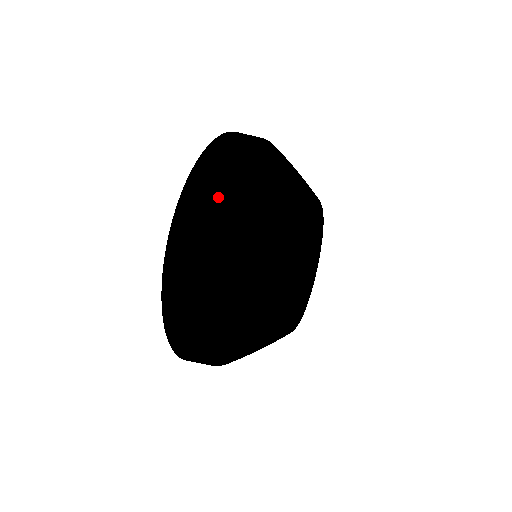
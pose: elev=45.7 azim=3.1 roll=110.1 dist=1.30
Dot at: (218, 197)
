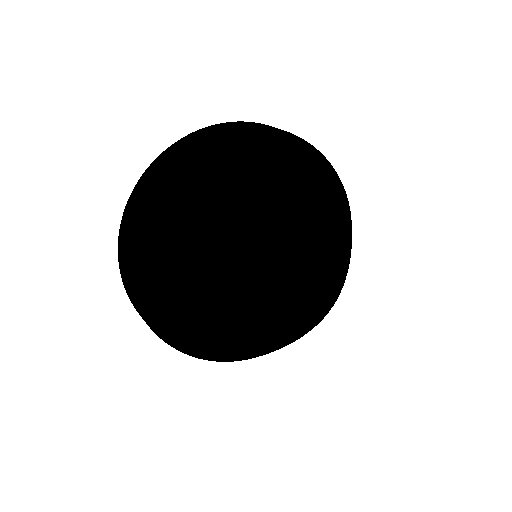
Dot at: (229, 130)
